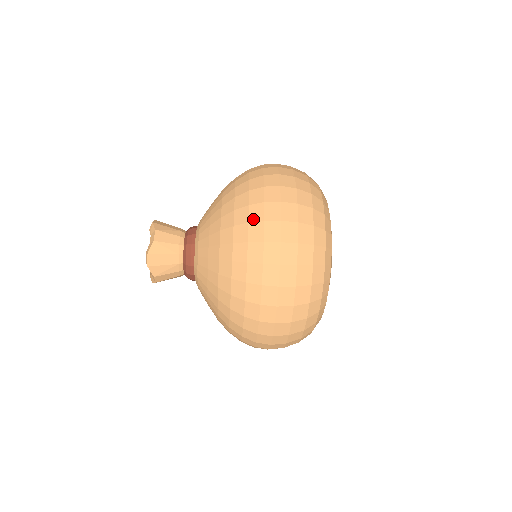
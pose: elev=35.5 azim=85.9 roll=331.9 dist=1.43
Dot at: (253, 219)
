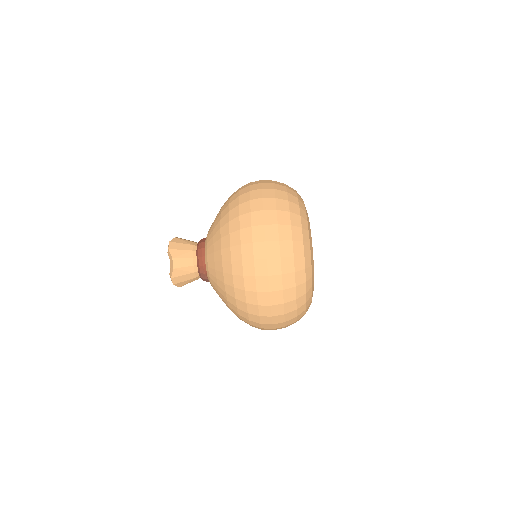
Dot at: occluded
